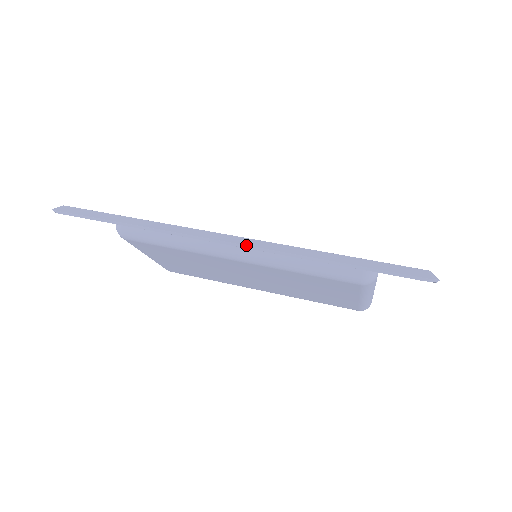
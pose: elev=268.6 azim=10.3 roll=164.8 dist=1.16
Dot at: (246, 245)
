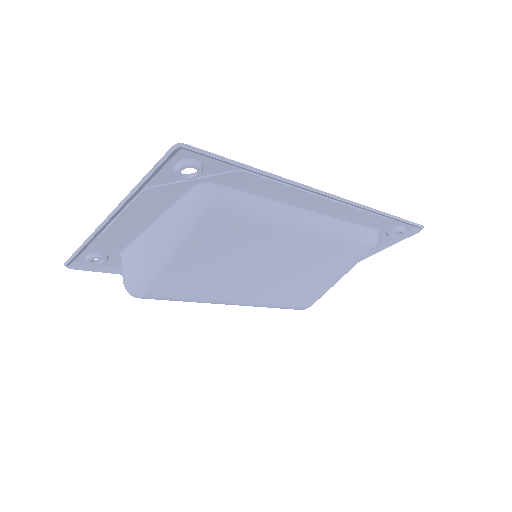
Dot at: occluded
